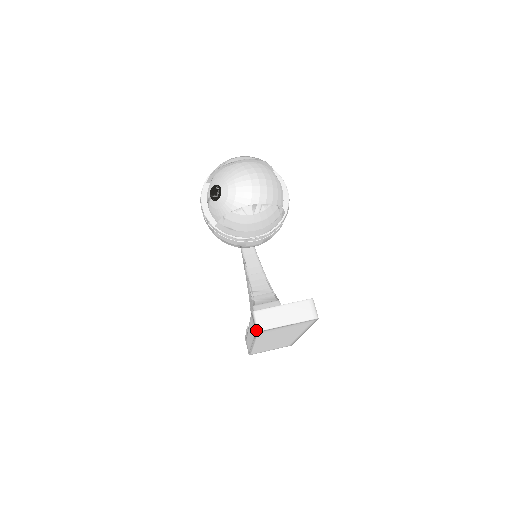
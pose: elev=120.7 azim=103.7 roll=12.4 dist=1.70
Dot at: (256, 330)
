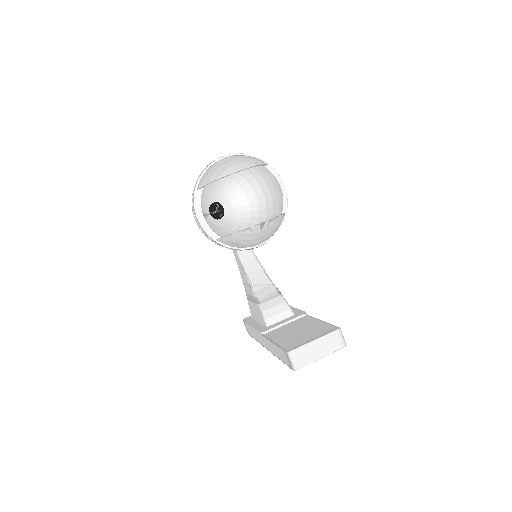
Dot at: (293, 369)
